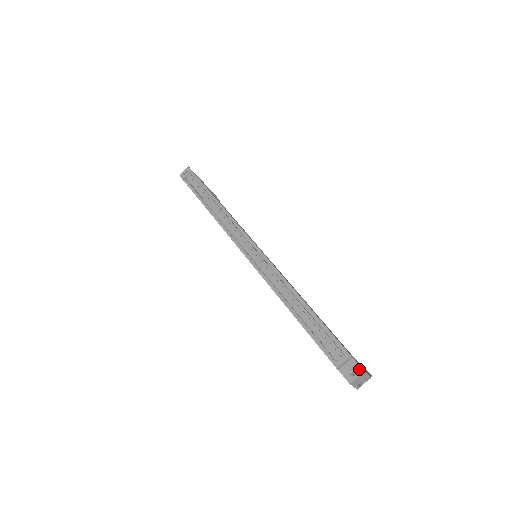
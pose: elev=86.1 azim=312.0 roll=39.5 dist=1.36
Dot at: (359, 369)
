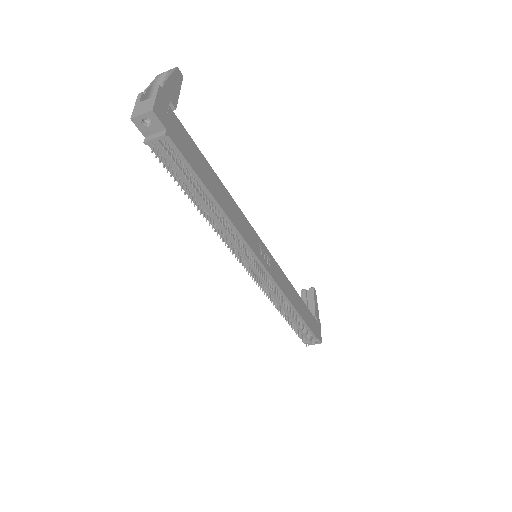
Dot at: (319, 342)
